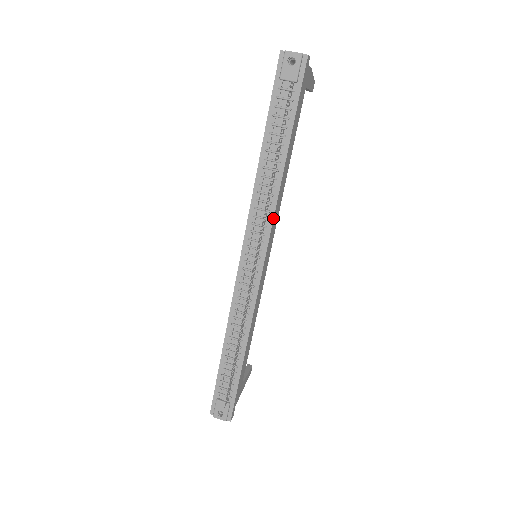
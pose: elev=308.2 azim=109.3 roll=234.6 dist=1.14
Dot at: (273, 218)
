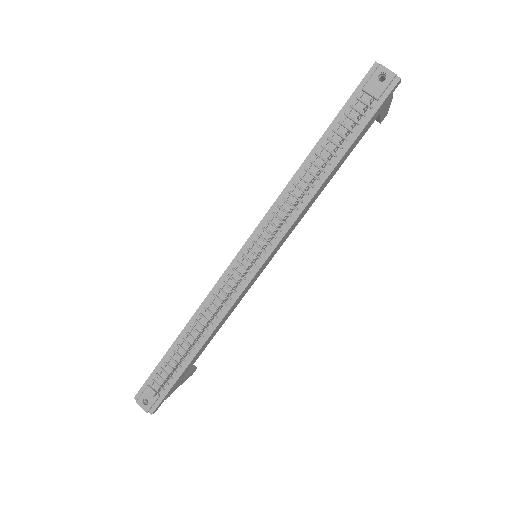
Dot at: (292, 224)
